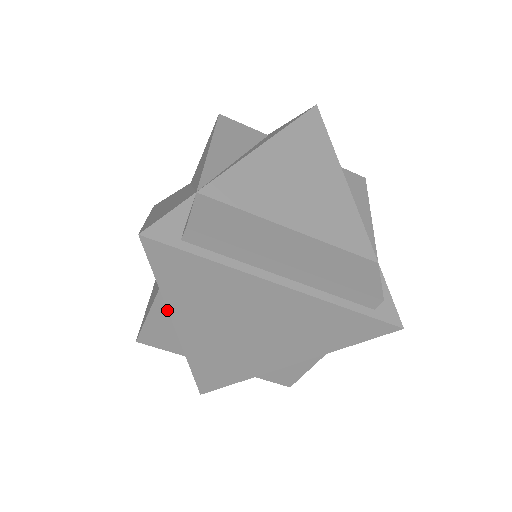
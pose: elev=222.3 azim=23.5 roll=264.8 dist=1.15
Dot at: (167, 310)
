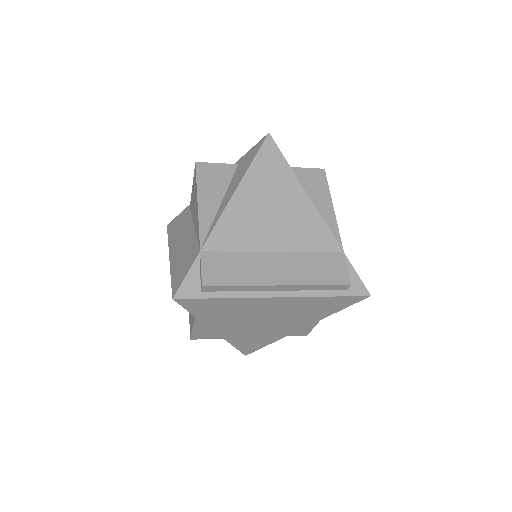
Dot at: occluded
